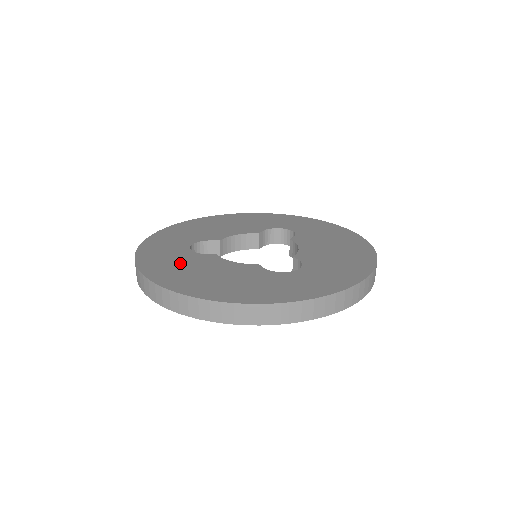
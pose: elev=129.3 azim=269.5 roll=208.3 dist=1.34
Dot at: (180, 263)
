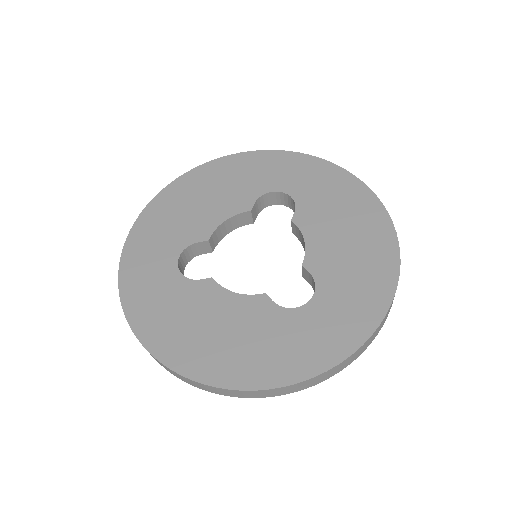
Dot at: (176, 309)
